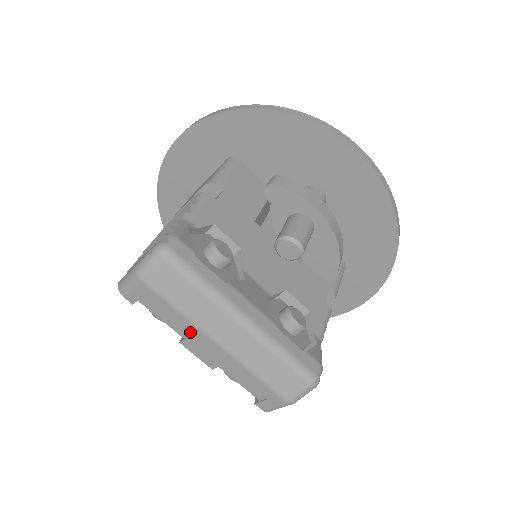
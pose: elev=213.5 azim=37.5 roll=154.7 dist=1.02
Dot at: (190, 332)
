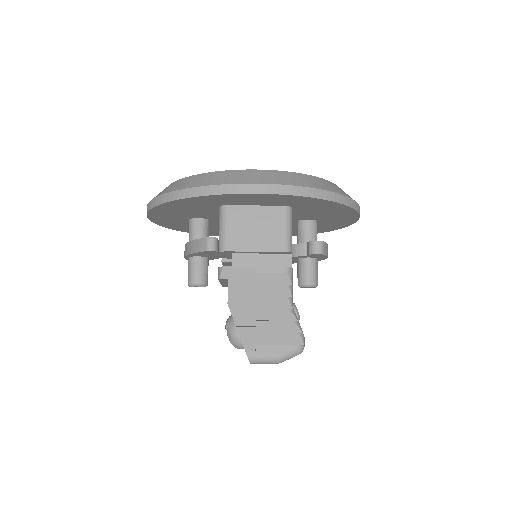
Dot at: occluded
